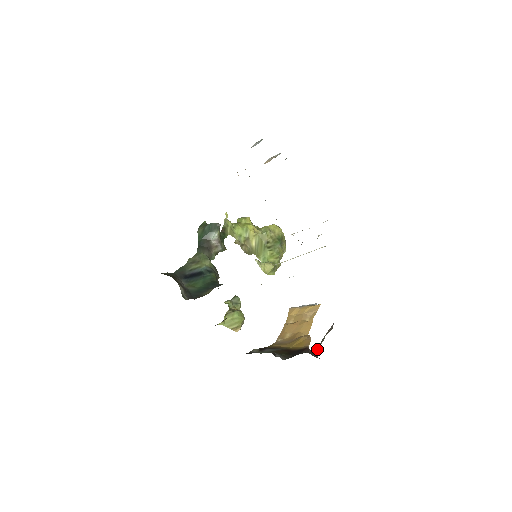
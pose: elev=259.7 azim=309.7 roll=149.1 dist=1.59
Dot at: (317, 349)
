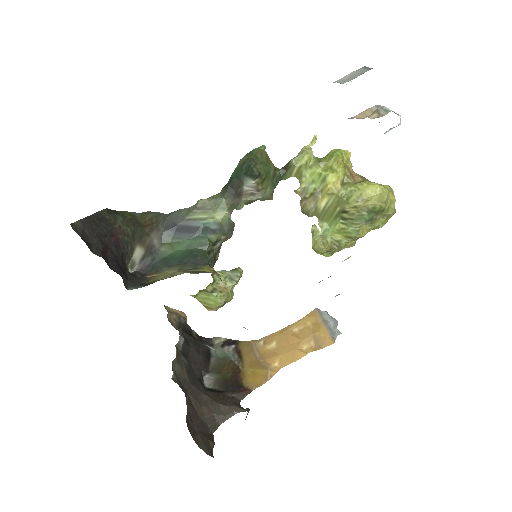
Dot at: (234, 412)
